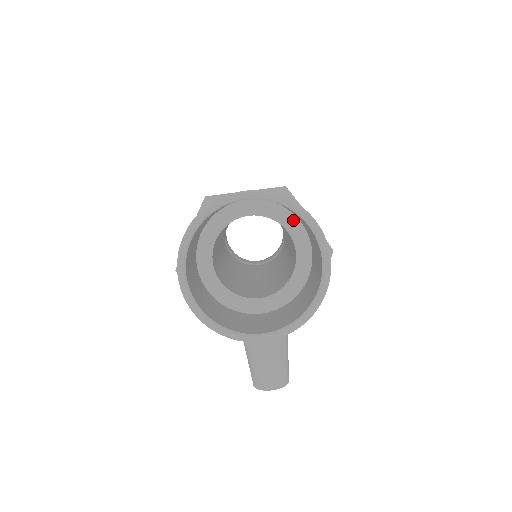
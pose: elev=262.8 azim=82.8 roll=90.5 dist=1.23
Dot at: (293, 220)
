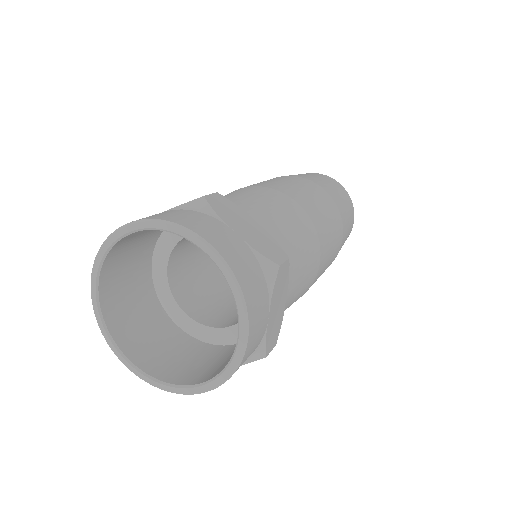
Dot at: occluded
